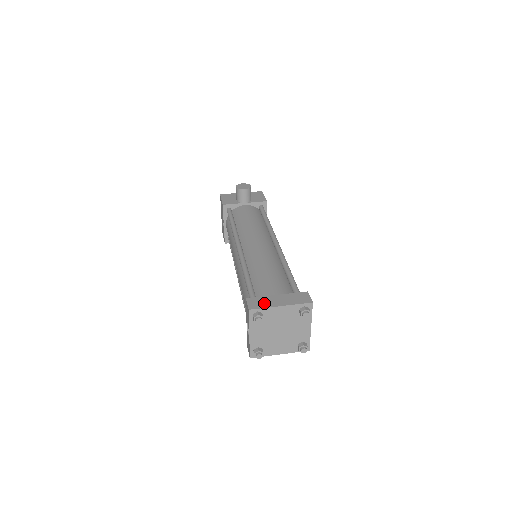
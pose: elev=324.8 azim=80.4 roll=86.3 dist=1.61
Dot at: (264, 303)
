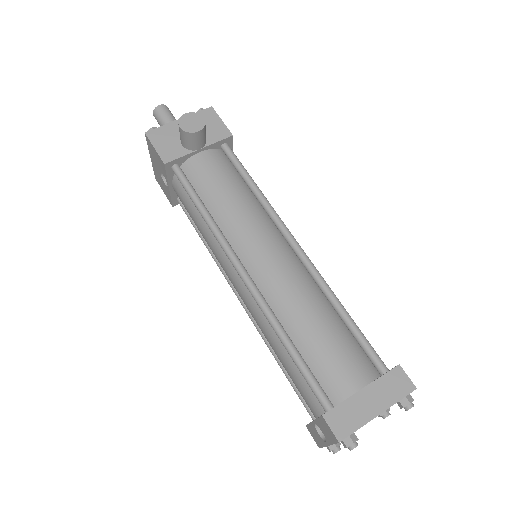
Dot at: (353, 418)
